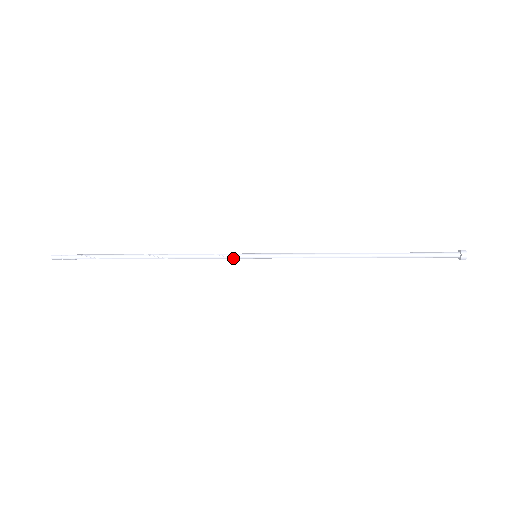
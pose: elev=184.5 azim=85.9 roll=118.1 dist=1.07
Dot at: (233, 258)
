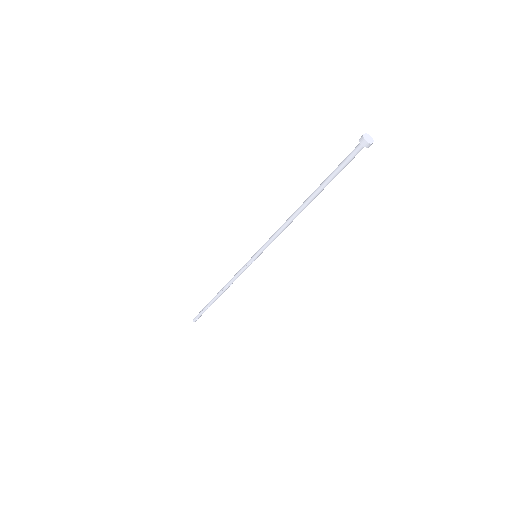
Dot at: (247, 266)
